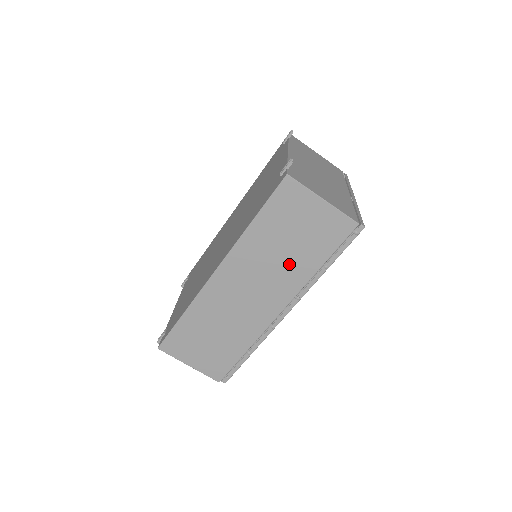
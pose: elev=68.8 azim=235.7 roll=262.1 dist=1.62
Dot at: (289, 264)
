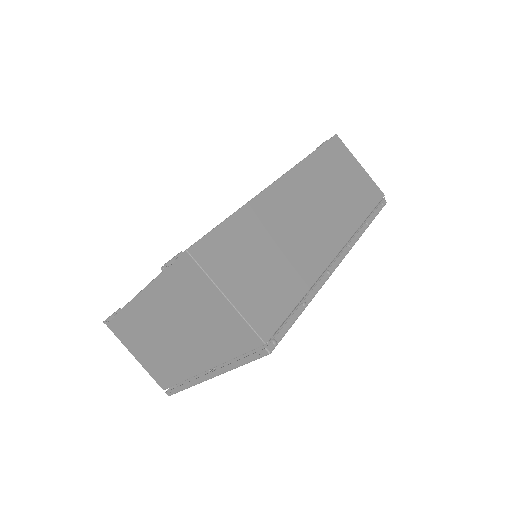
Dot at: (342, 204)
